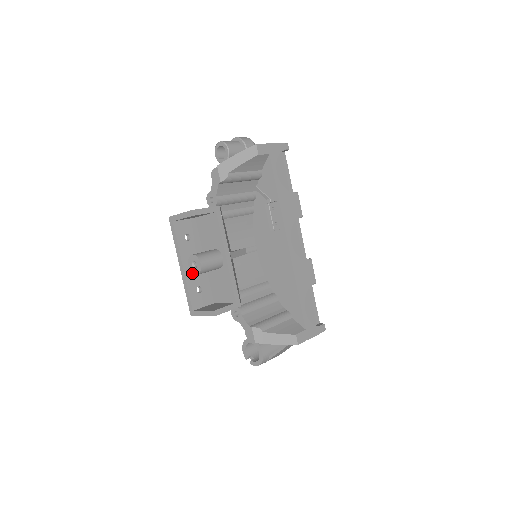
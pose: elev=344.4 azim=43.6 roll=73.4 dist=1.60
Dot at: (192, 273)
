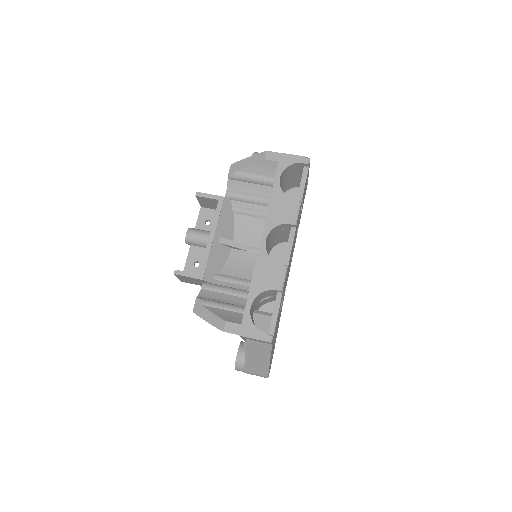
Dot at: (197, 249)
